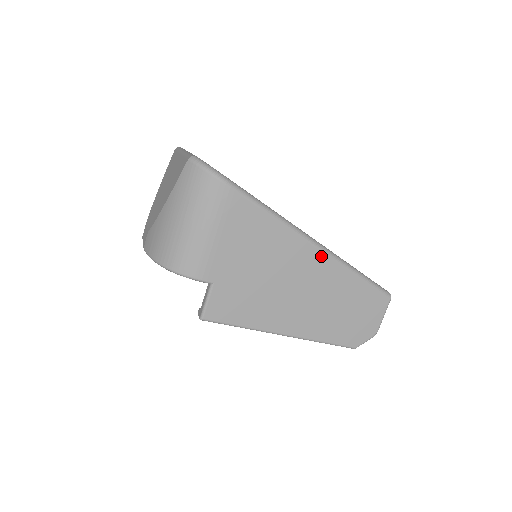
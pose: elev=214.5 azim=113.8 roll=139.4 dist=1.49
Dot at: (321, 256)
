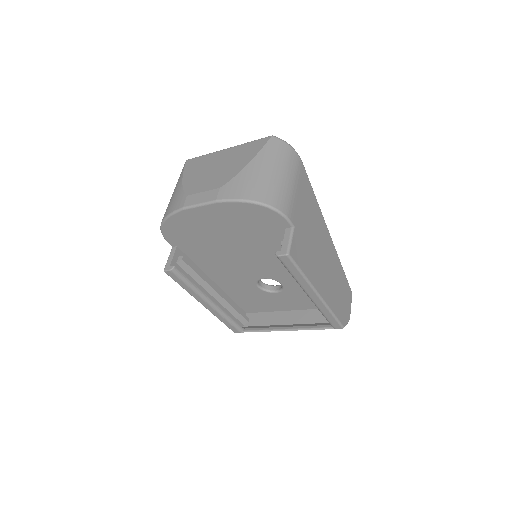
Dot at: (330, 240)
